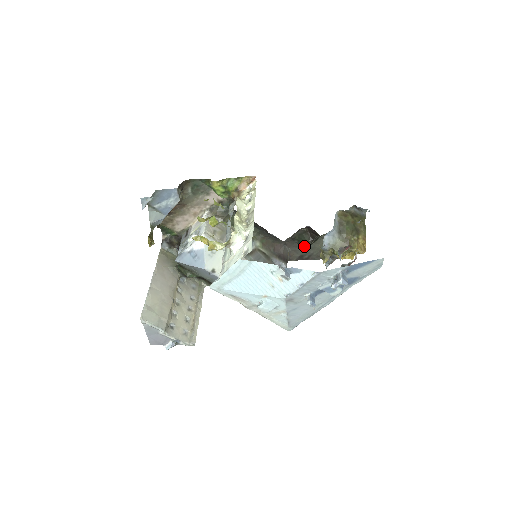
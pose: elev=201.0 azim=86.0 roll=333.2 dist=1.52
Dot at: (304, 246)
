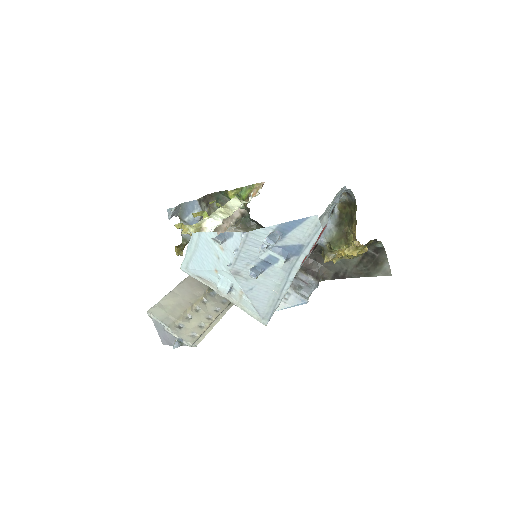
Dot at: occluded
